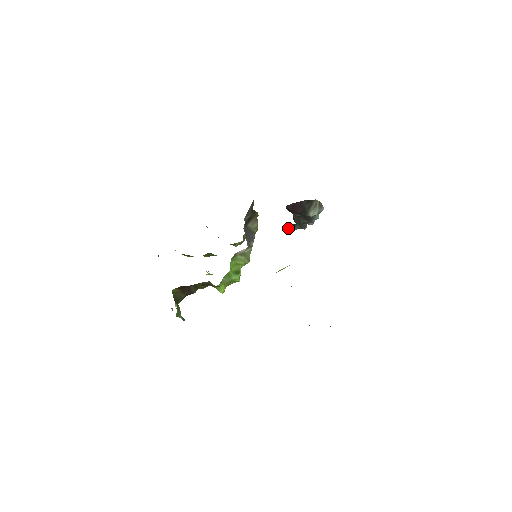
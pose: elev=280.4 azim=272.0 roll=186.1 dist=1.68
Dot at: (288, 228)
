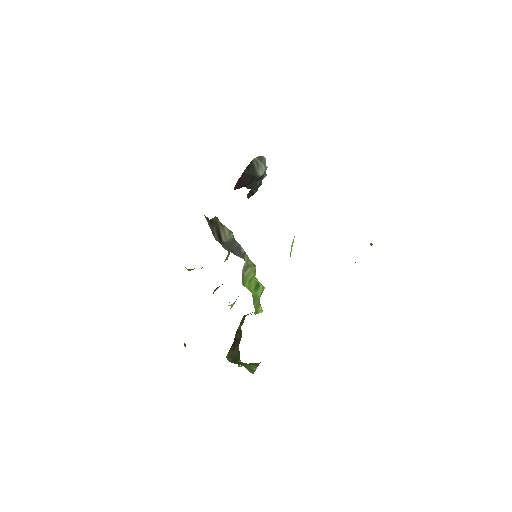
Dot at: (248, 198)
